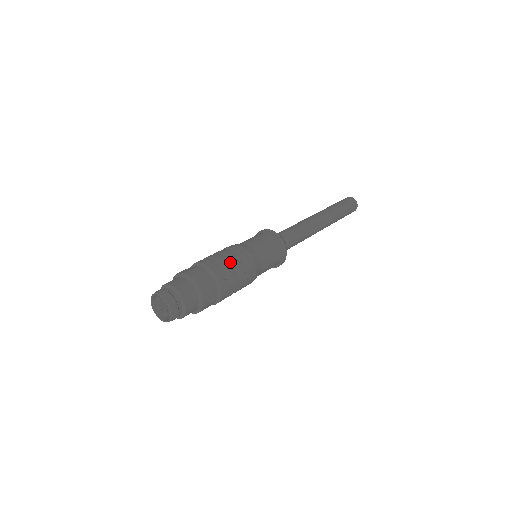
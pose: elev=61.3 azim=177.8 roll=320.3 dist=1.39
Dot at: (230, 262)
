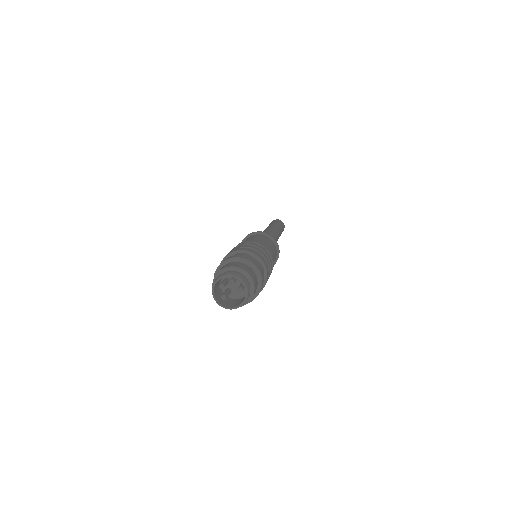
Dot at: (270, 270)
